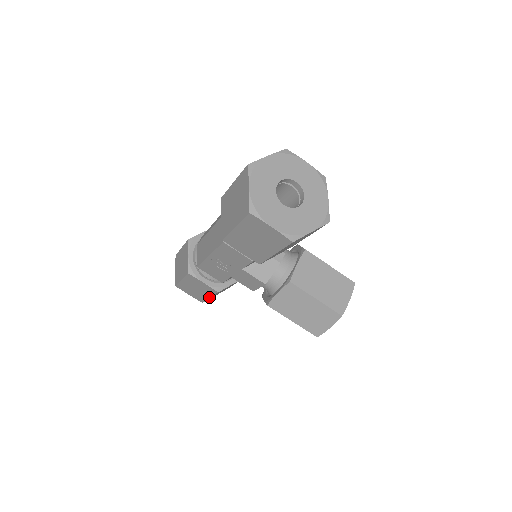
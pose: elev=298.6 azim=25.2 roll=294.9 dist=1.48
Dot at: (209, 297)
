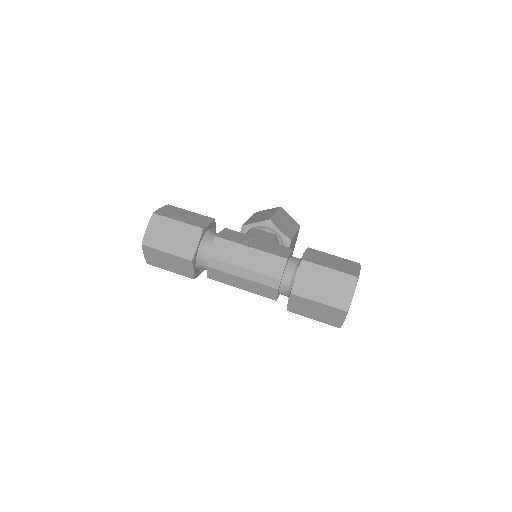
Dot at: occluded
